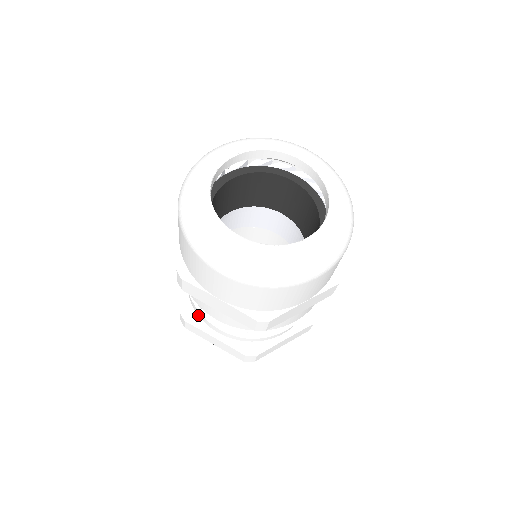
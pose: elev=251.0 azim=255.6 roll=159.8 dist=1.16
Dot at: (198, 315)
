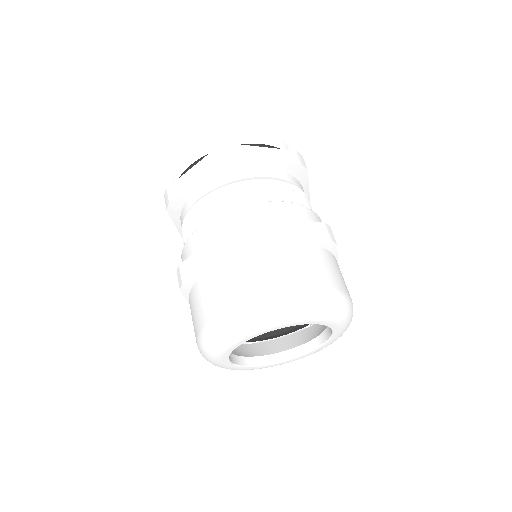
Dot at: (181, 214)
